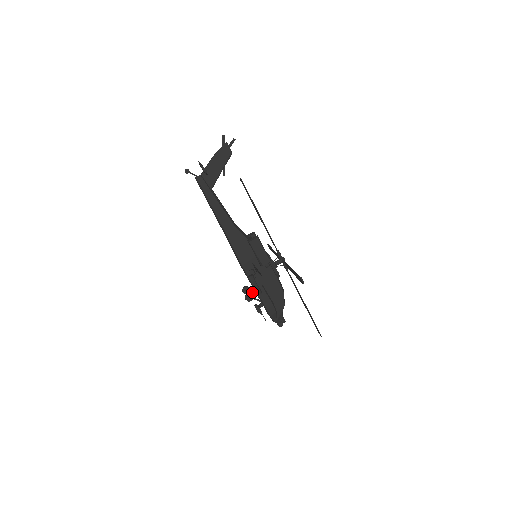
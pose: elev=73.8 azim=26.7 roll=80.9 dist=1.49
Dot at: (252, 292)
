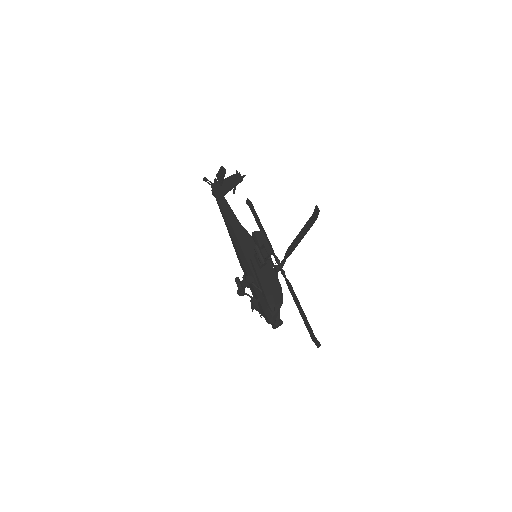
Dot at: (247, 294)
